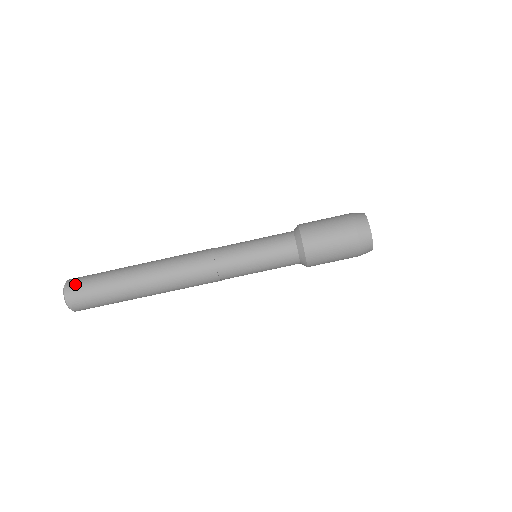
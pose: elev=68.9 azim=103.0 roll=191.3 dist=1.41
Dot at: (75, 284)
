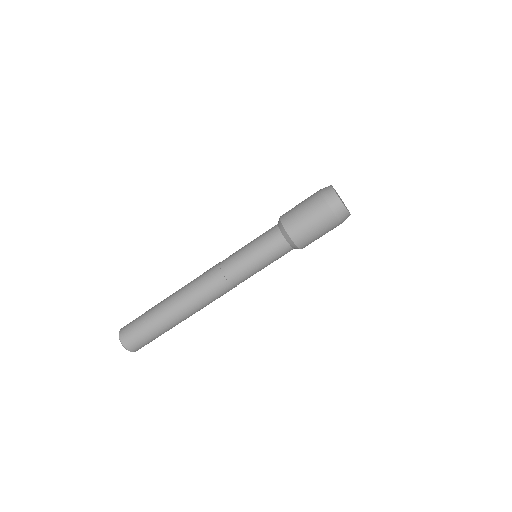
Dot at: (129, 339)
